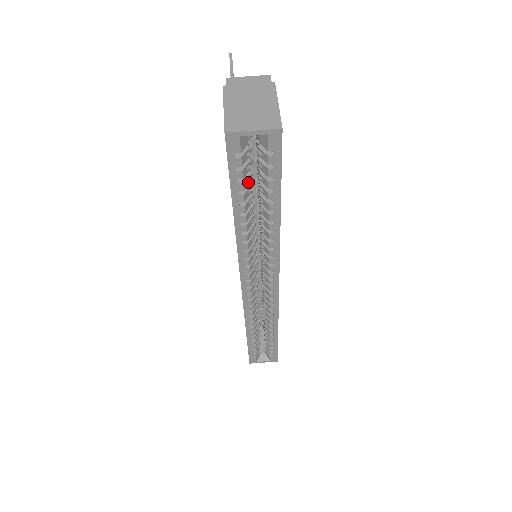
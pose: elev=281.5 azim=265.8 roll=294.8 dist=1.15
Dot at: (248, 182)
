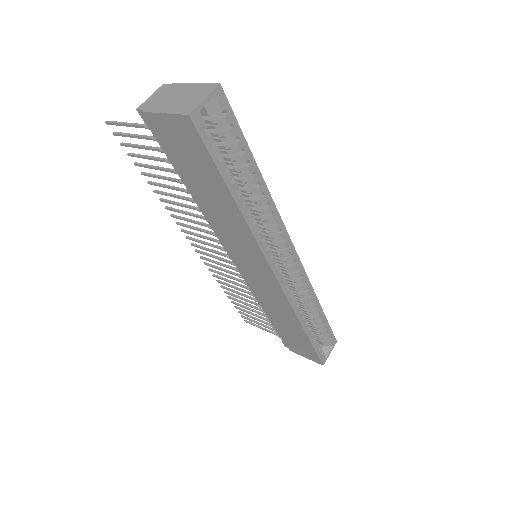
Dot at: occluded
